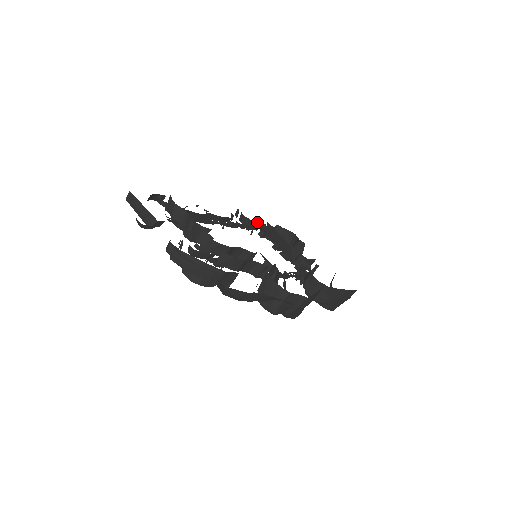
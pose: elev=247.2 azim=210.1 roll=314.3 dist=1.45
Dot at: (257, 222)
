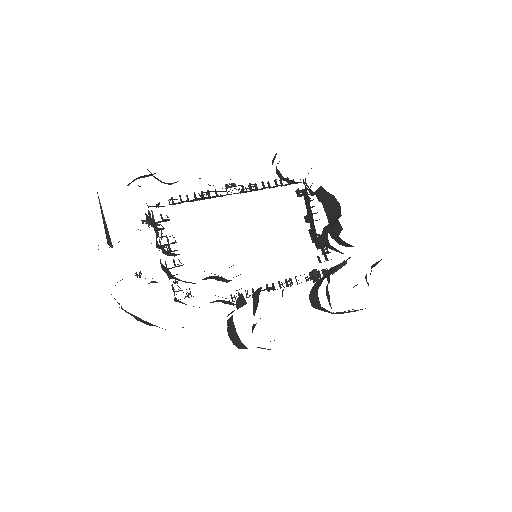
Dot at: occluded
